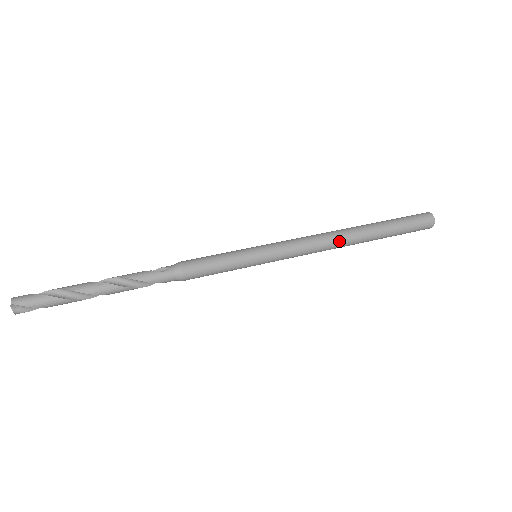
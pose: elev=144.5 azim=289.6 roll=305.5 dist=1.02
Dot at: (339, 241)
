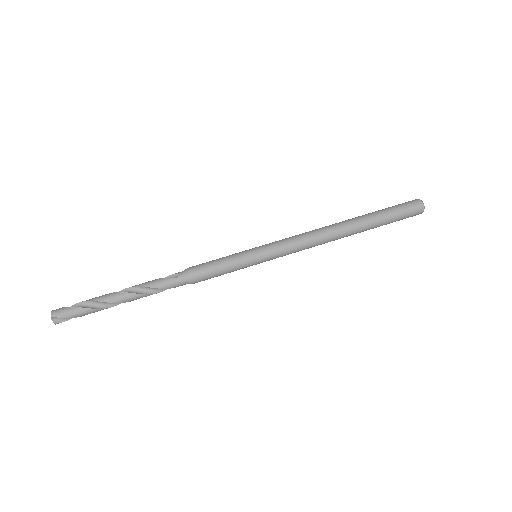
Dot at: (332, 236)
